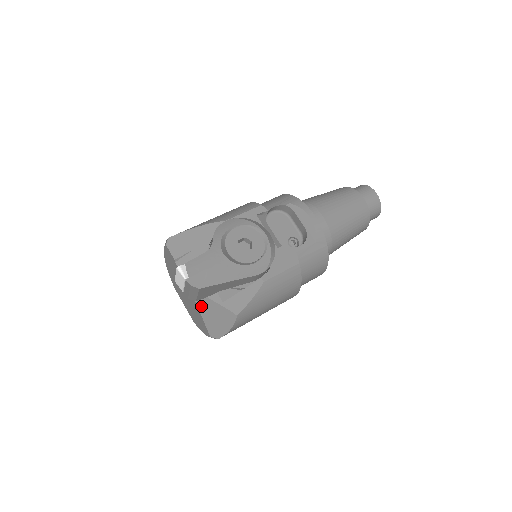
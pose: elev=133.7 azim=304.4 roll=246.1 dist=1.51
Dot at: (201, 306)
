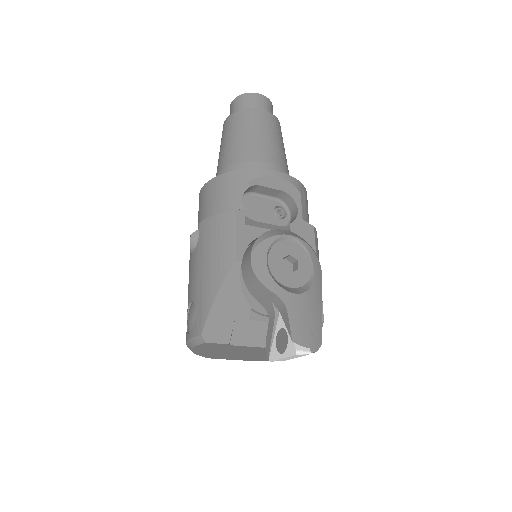
Dot at: occluded
